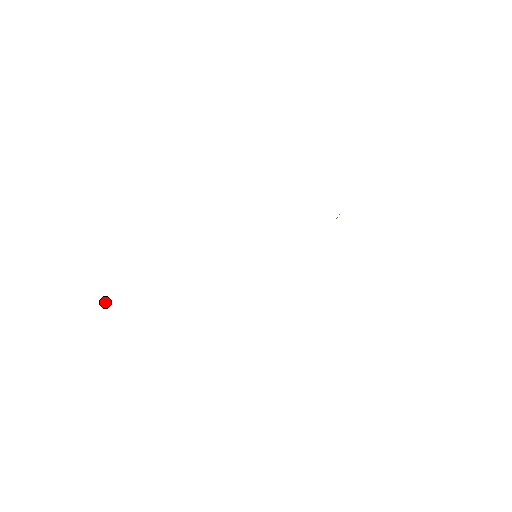
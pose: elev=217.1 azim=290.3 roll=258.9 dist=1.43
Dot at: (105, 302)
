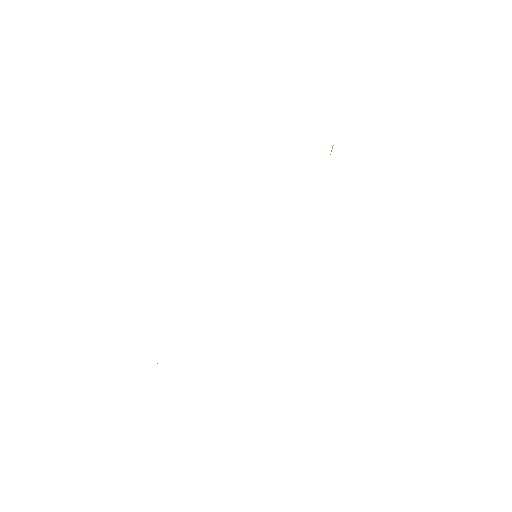
Dot at: occluded
